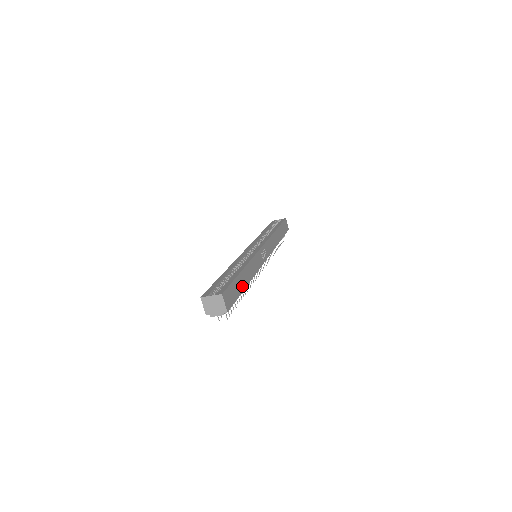
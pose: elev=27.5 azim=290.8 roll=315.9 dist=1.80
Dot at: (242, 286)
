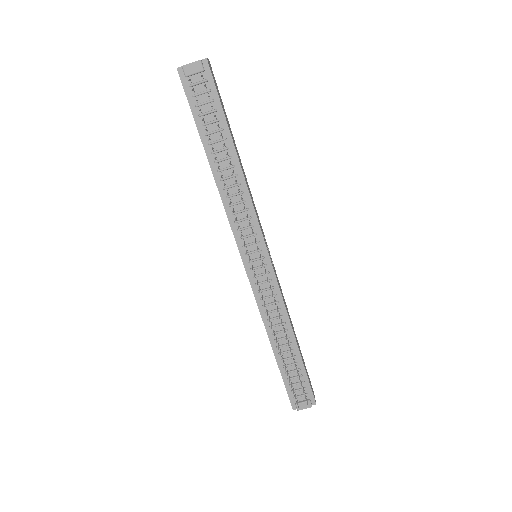
Dot at: (231, 134)
